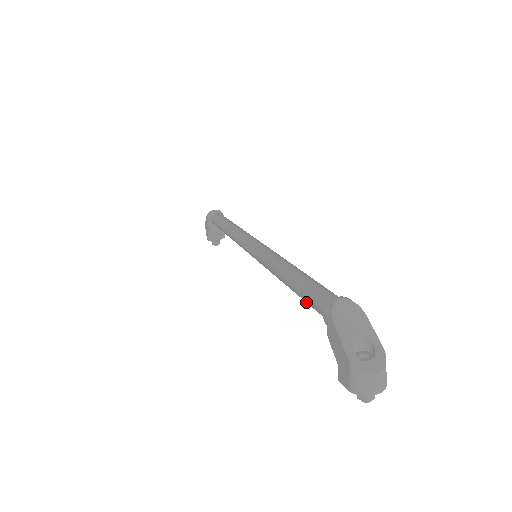
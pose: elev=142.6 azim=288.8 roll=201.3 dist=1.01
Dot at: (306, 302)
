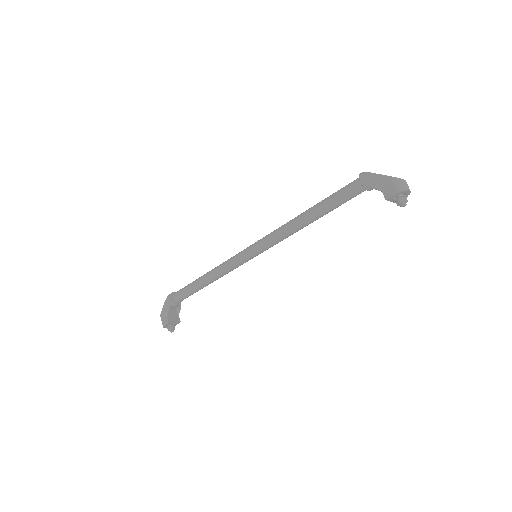
Dot at: (337, 201)
